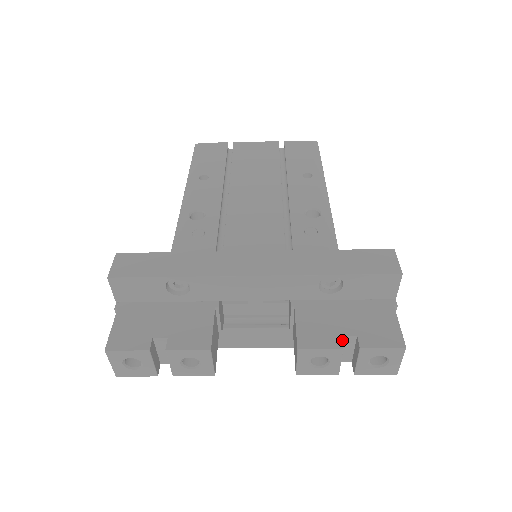
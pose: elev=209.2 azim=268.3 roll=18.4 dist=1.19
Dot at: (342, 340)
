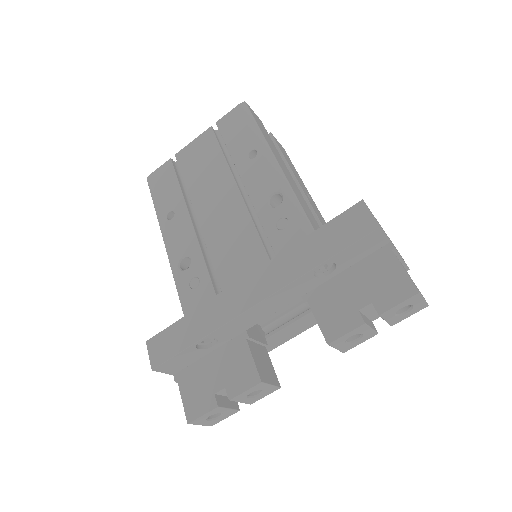
Dot at: (362, 312)
